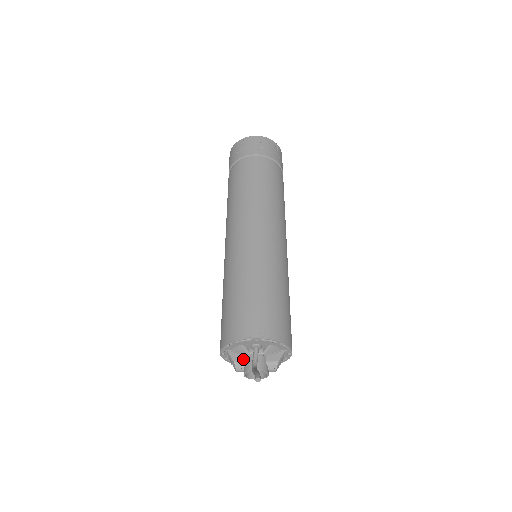
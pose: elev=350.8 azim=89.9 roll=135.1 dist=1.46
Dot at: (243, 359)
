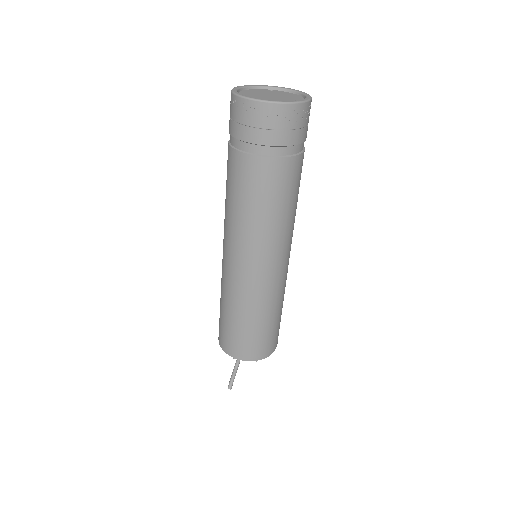
Dot at: occluded
